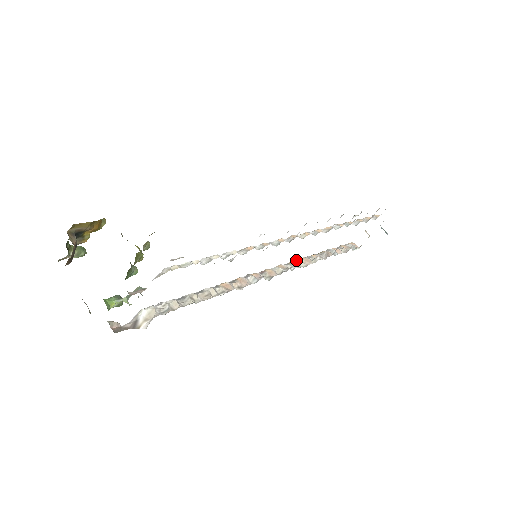
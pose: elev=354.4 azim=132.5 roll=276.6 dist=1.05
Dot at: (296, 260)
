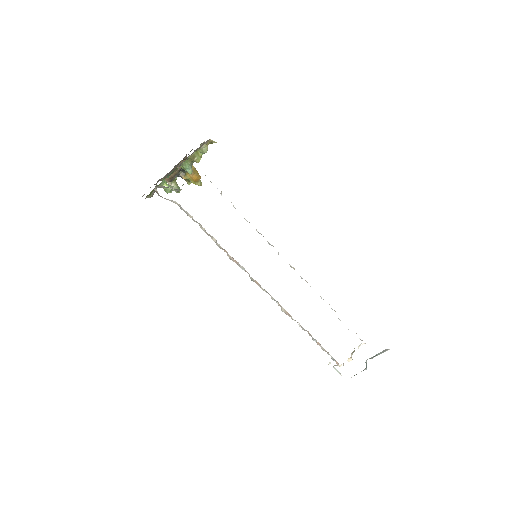
Dot at: (282, 307)
